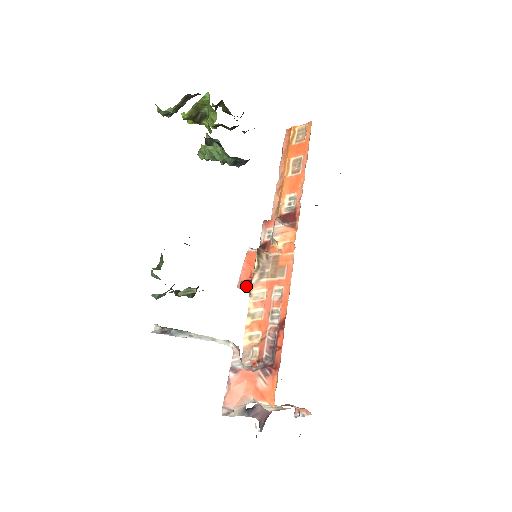
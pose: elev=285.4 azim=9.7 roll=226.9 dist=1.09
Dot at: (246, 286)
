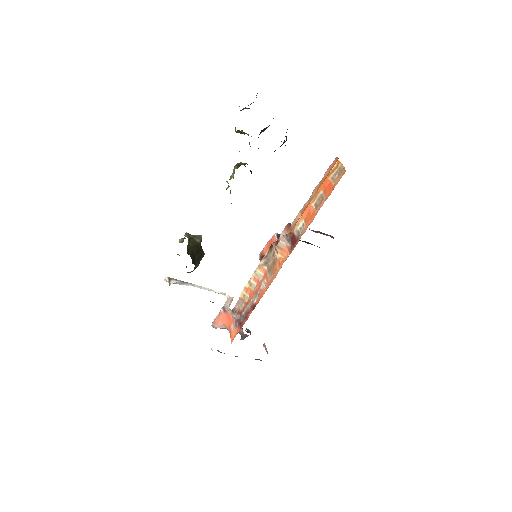
Dot at: occluded
